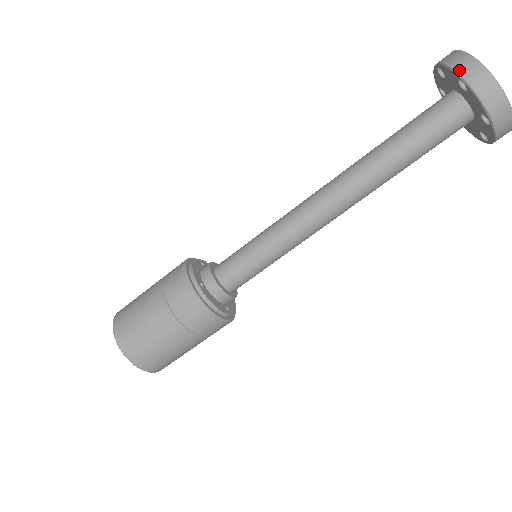
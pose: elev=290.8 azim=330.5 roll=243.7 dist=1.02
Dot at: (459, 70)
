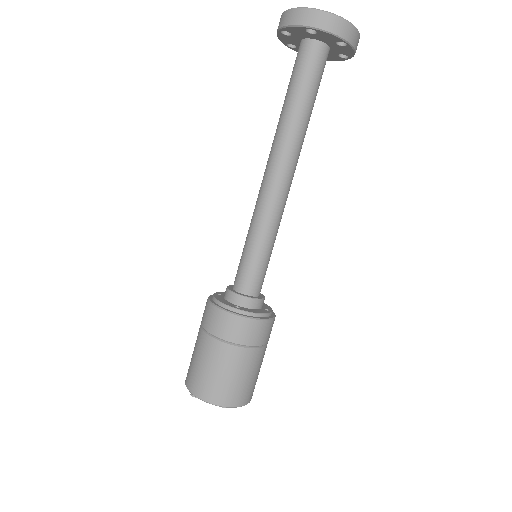
Dot at: (302, 23)
